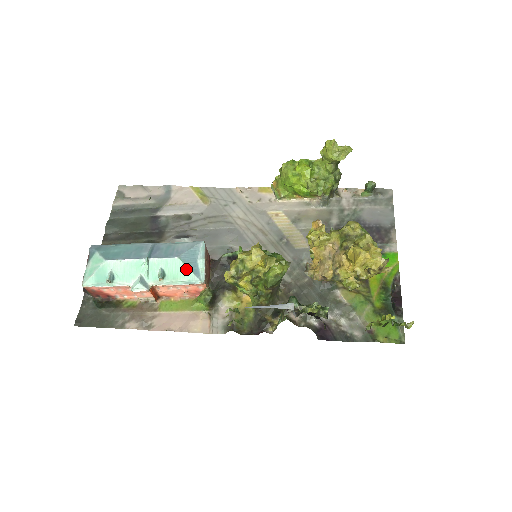
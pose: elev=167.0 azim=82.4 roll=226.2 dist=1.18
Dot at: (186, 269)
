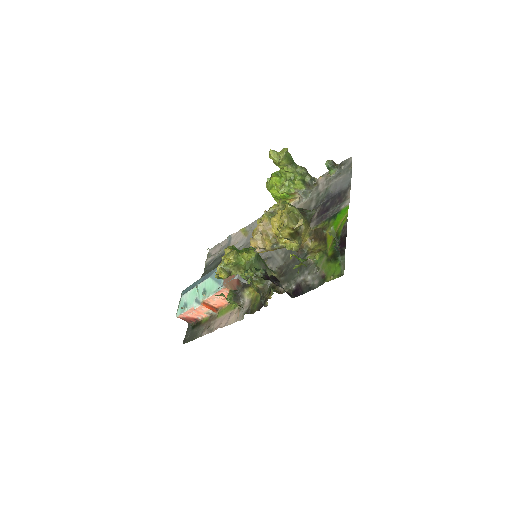
Dot at: (214, 283)
